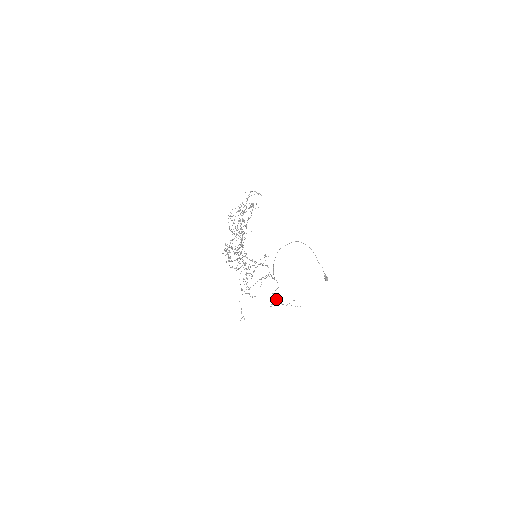
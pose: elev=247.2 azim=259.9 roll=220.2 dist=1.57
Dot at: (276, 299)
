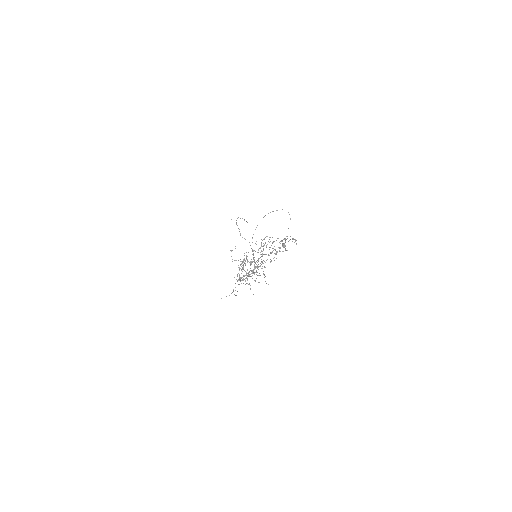
Dot at: (236, 222)
